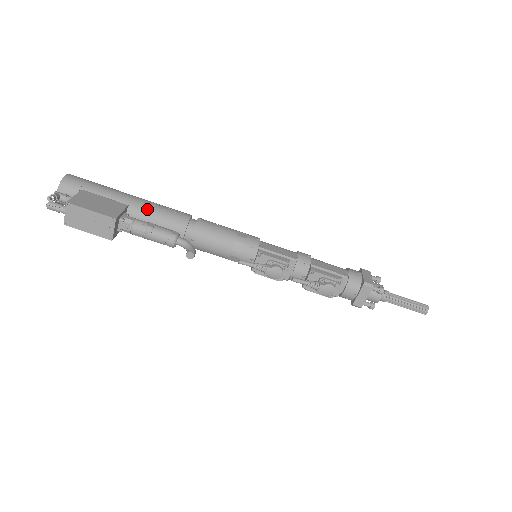
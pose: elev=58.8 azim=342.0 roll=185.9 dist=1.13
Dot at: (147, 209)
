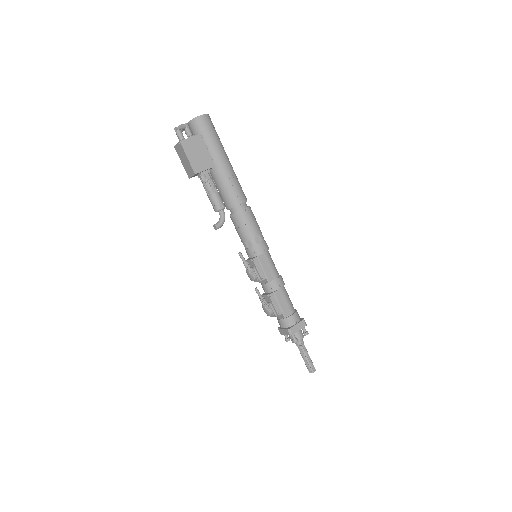
Dot at: (223, 178)
